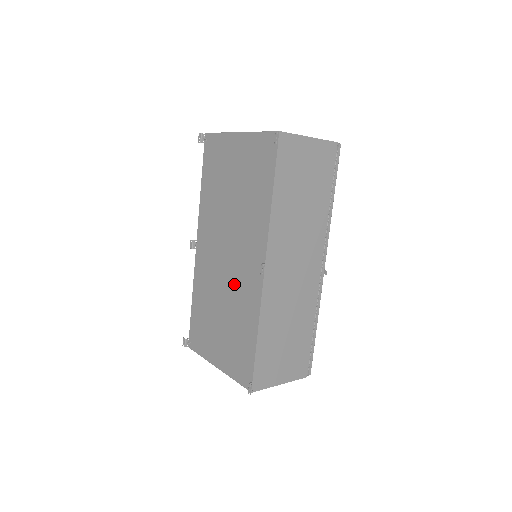
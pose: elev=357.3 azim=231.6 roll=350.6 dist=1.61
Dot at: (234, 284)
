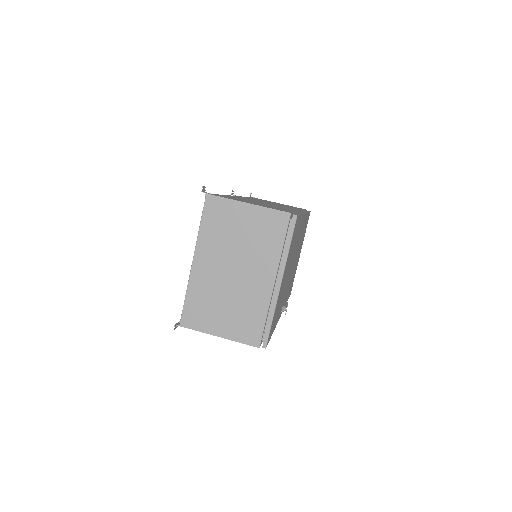
Dot at: occluded
